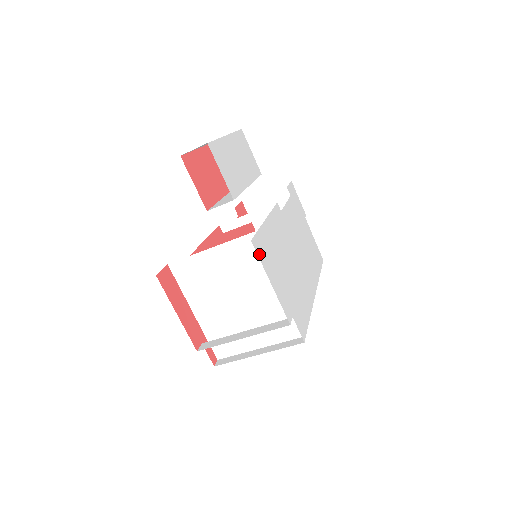
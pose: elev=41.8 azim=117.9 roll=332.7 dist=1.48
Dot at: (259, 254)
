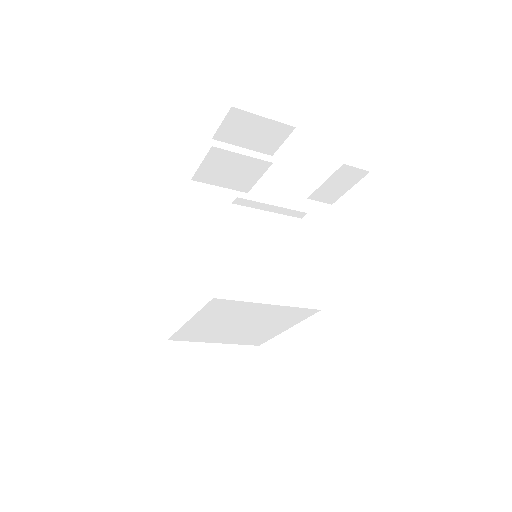
Dot at: occluded
